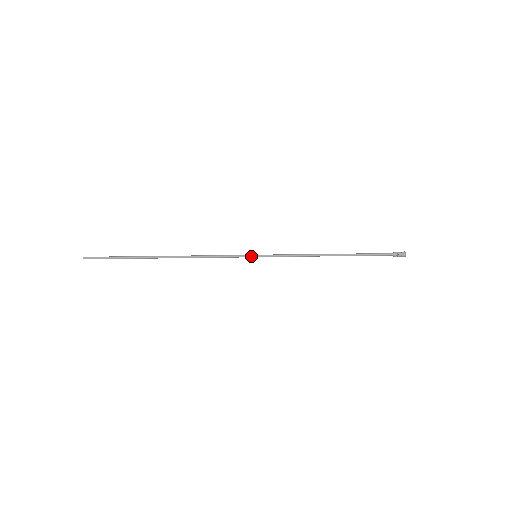
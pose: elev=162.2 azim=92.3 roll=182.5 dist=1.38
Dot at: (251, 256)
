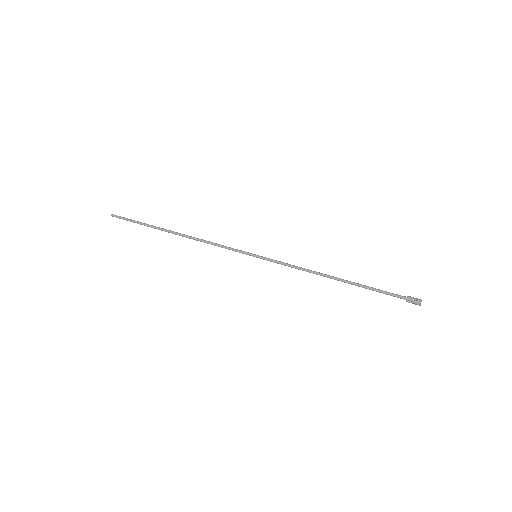
Dot at: (251, 254)
